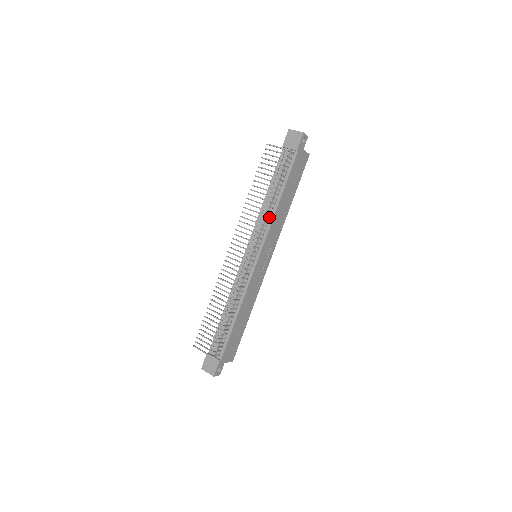
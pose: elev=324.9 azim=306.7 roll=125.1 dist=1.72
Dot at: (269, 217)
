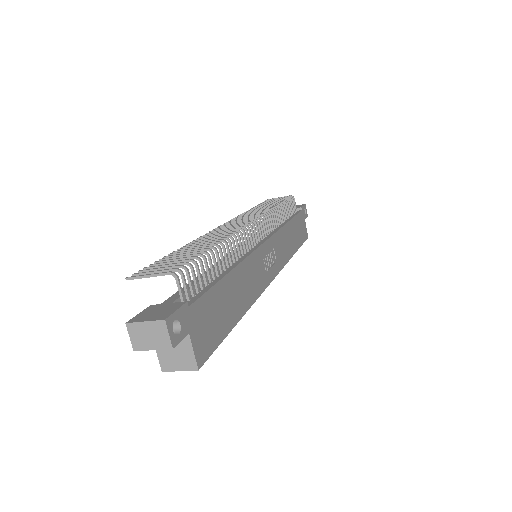
Dot at: (276, 225)
